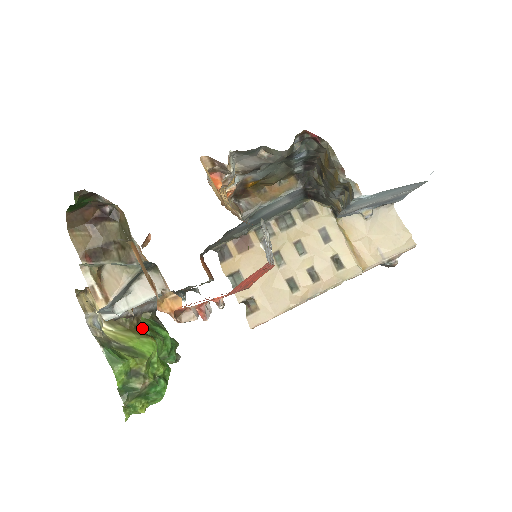
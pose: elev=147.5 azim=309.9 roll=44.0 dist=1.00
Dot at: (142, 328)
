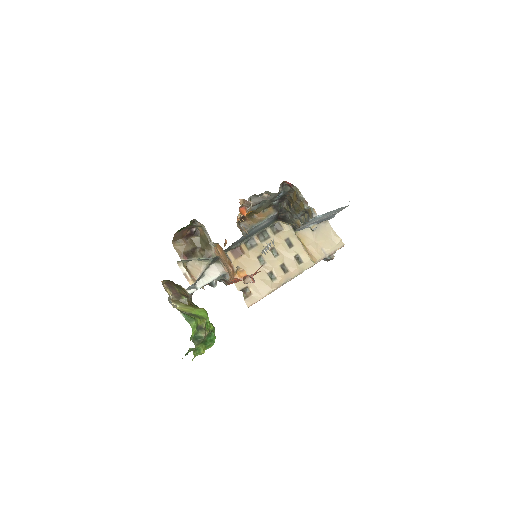
Dot at: (193, 305)
